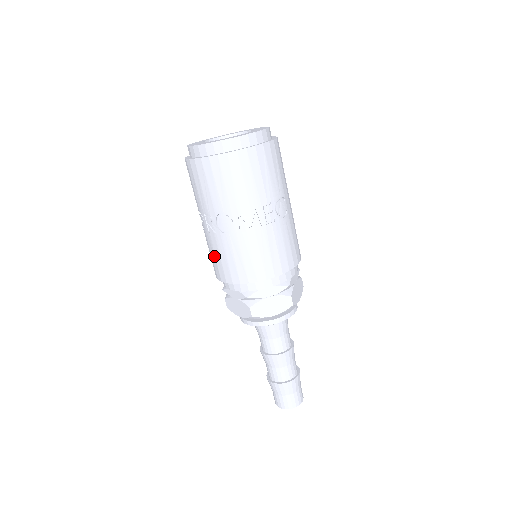
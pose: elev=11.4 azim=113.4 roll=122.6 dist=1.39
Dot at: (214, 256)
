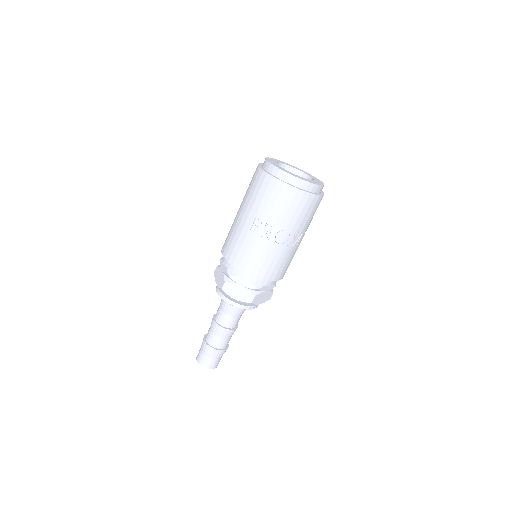
Dot at: (251, 253)
